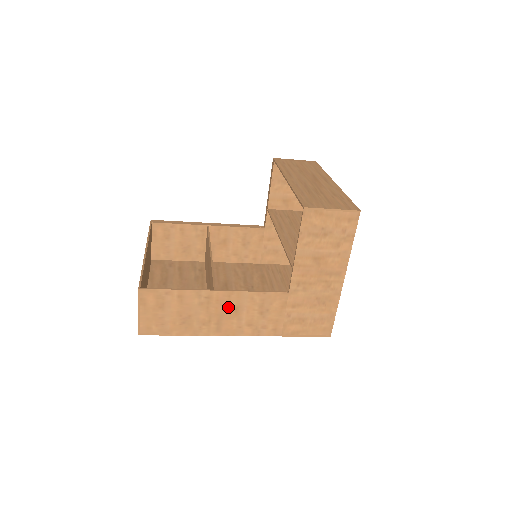
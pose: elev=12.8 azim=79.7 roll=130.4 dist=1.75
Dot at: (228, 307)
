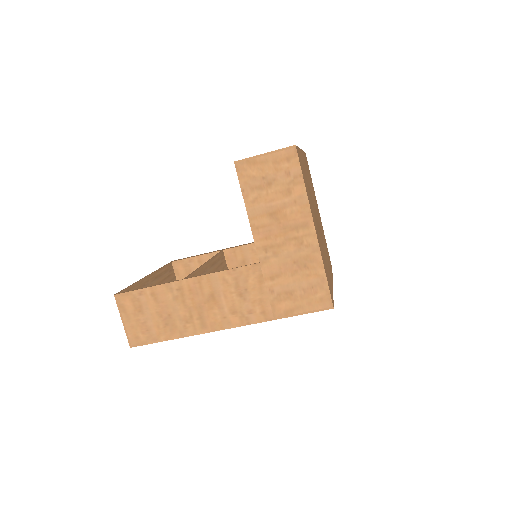
Dot at: (203, 296)
